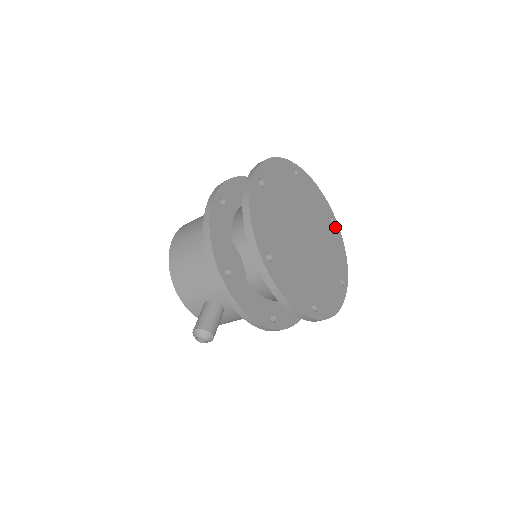
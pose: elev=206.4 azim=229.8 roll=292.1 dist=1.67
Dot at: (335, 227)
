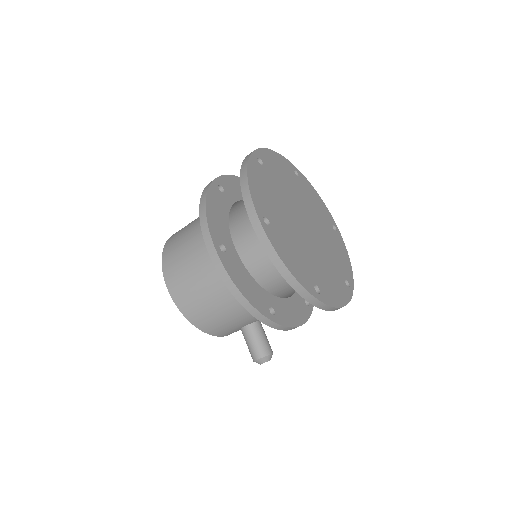
Dot at: (301, 177)
